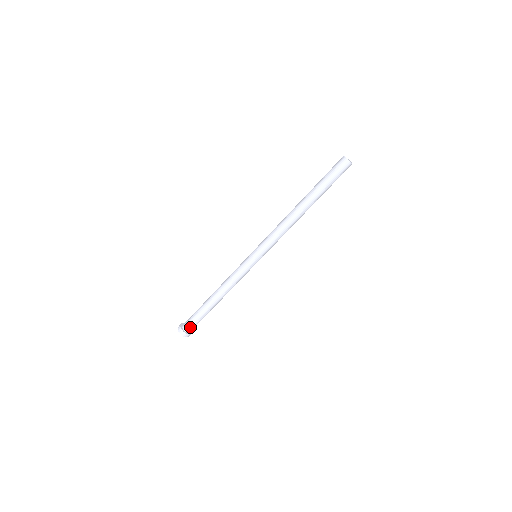
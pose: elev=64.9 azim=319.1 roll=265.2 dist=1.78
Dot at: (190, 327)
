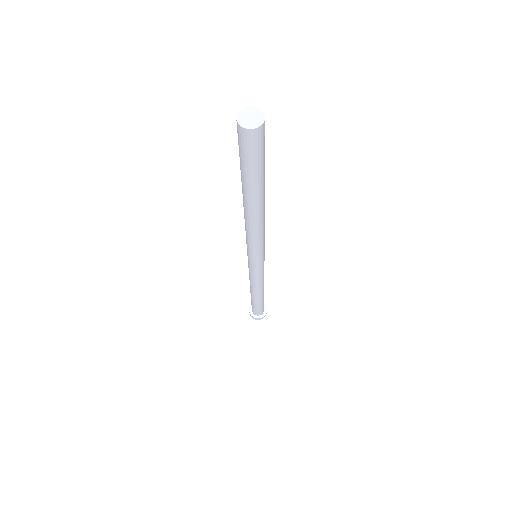
Dot at: (263, 310)
